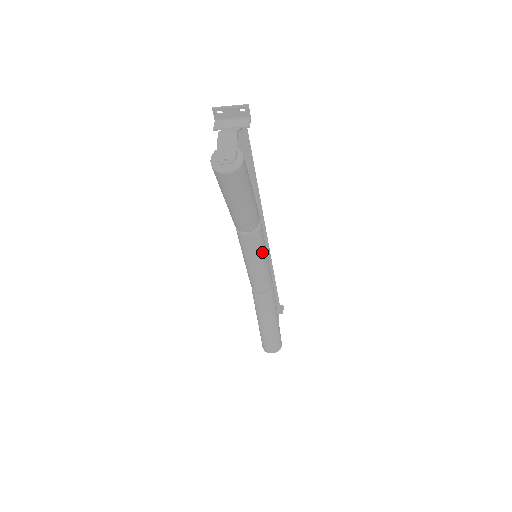
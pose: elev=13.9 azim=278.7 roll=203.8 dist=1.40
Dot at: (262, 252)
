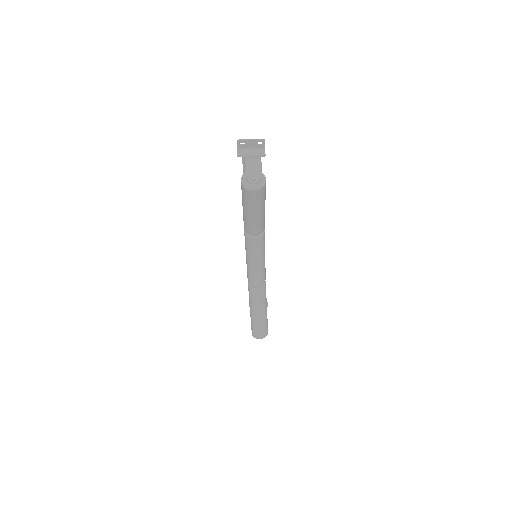
Dot at: (263, 252)
